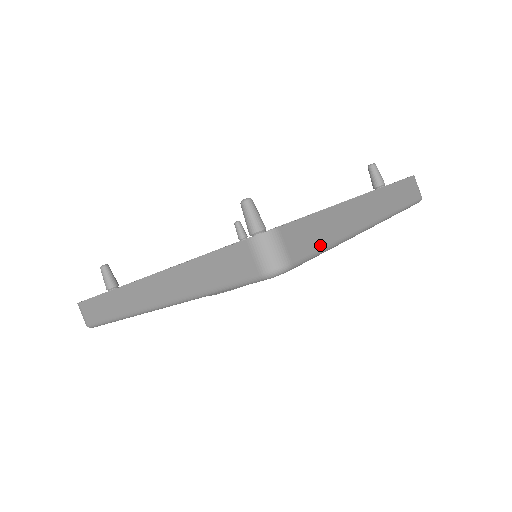
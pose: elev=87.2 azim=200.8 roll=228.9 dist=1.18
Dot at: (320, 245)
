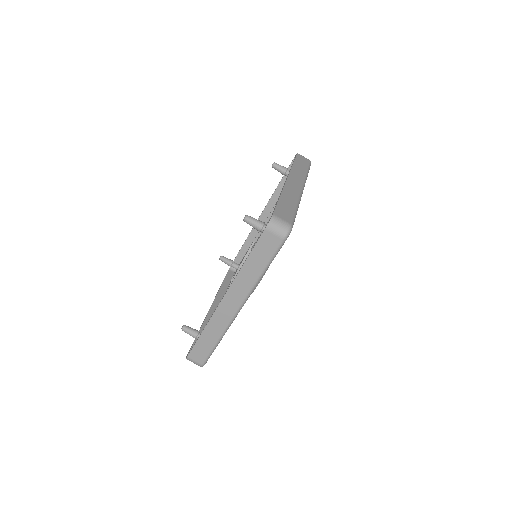
Dot at: (293, 210)
